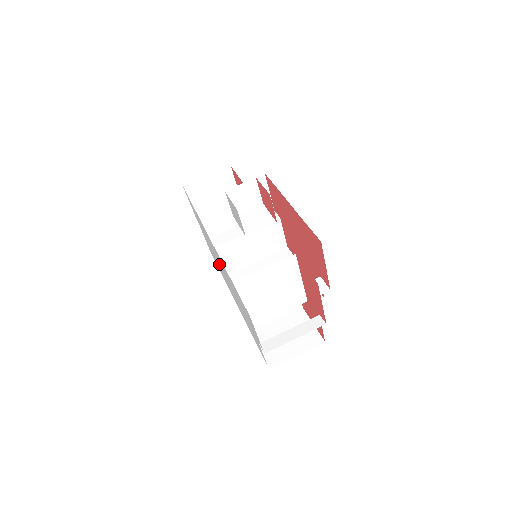
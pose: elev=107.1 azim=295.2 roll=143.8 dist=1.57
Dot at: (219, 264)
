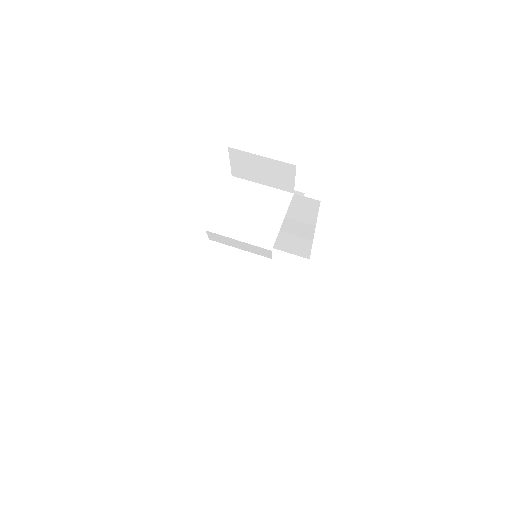
Dot at: occluded
